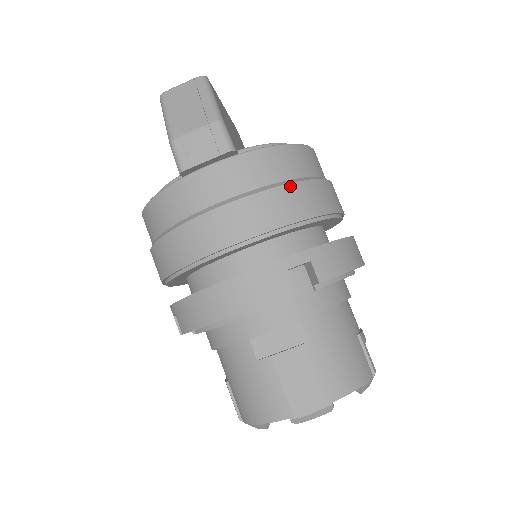
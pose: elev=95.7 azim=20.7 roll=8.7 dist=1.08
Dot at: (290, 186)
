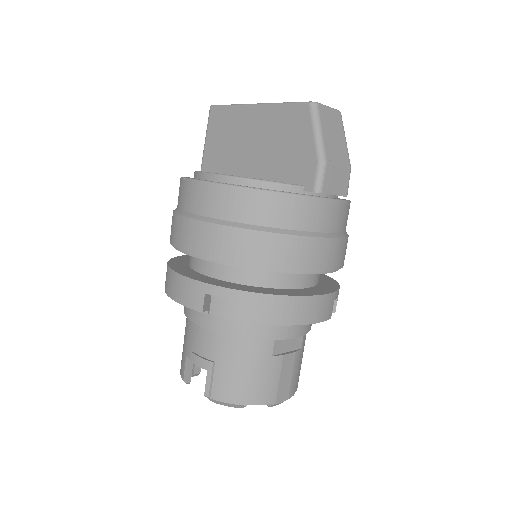
Dot at: occluded
